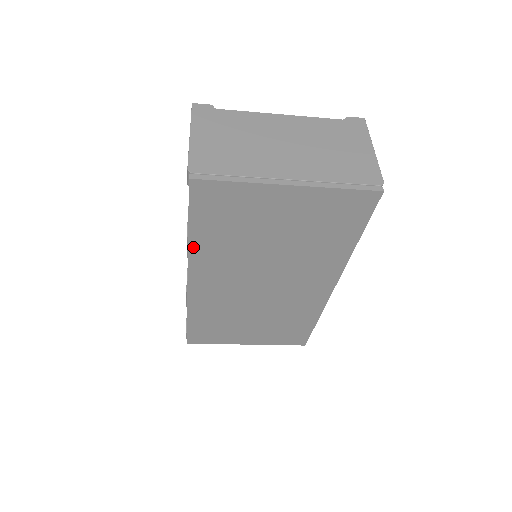
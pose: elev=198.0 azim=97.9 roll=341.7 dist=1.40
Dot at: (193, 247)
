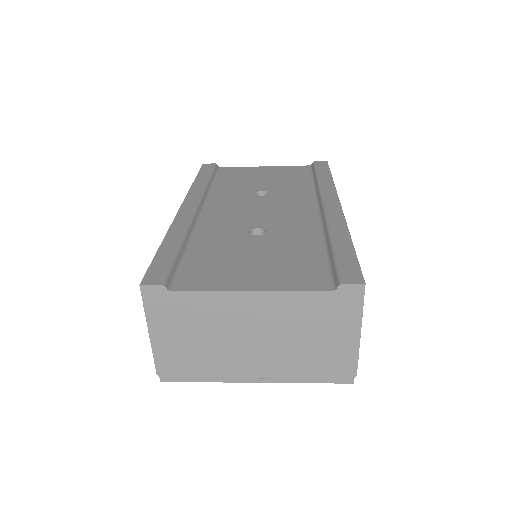
Dot at: occluded
